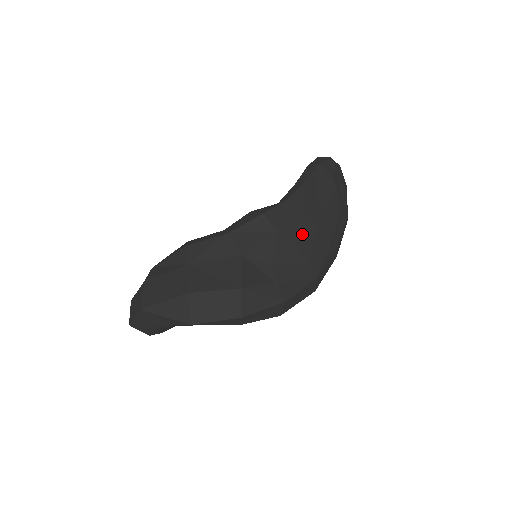
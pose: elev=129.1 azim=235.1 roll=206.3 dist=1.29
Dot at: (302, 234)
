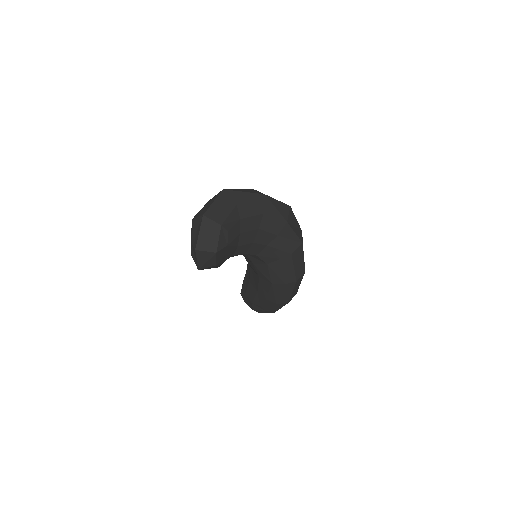
Dot at: occluded
